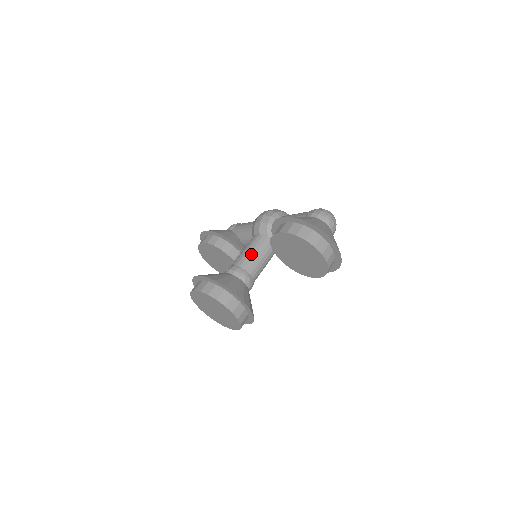
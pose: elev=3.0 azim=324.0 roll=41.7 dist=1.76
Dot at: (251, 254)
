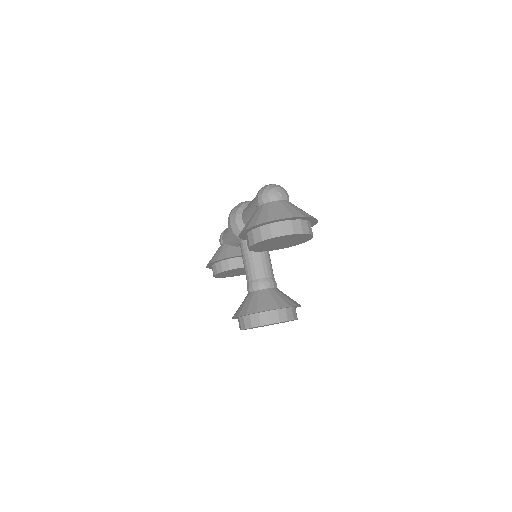
Dot at: (251, 263)
